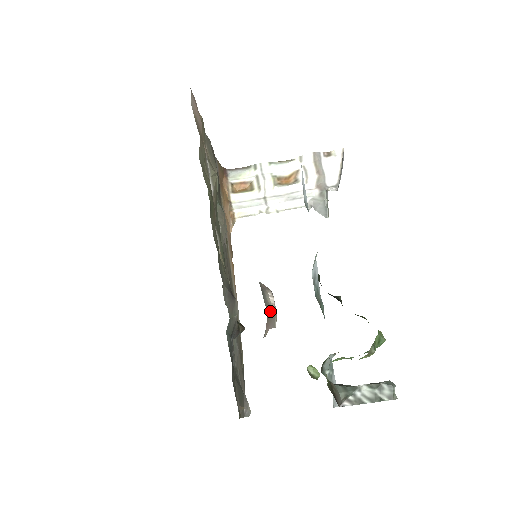
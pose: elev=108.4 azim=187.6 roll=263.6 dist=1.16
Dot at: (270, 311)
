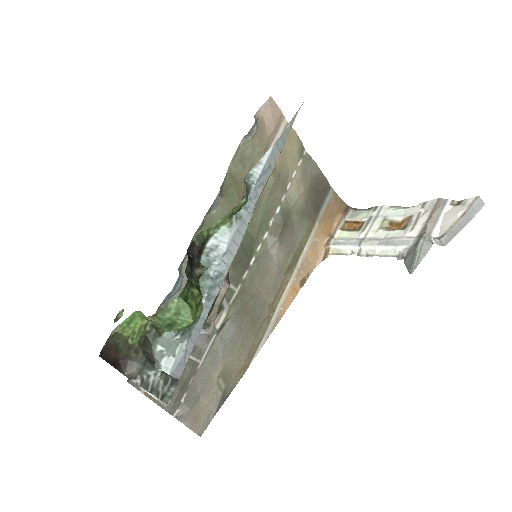
Dot at: (217, 302)
